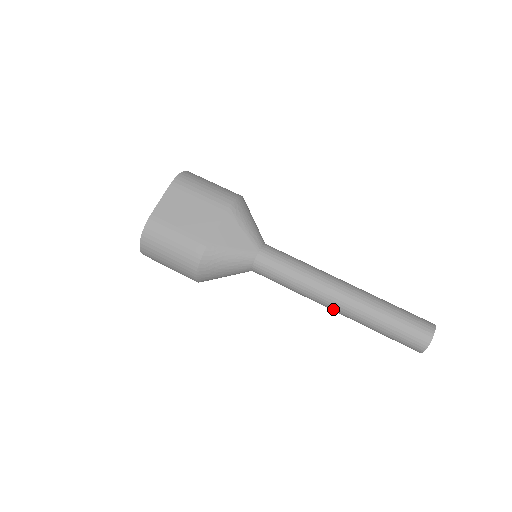
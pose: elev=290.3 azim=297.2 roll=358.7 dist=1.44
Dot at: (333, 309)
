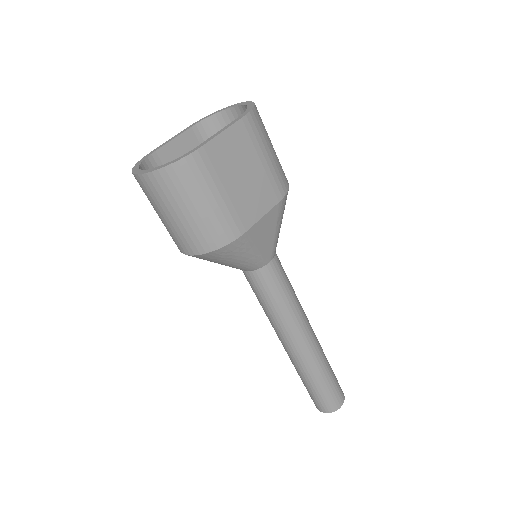
Dot at: (288, 348)
